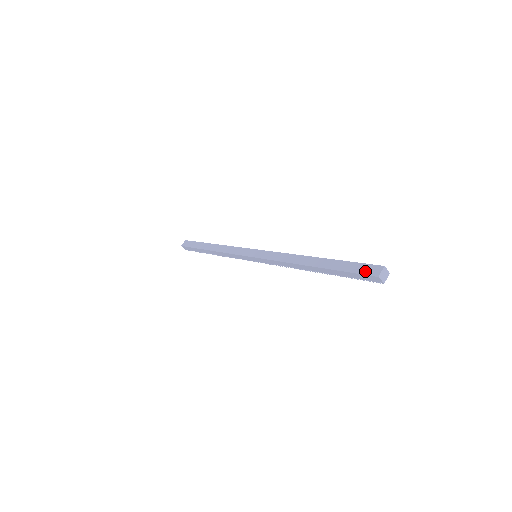
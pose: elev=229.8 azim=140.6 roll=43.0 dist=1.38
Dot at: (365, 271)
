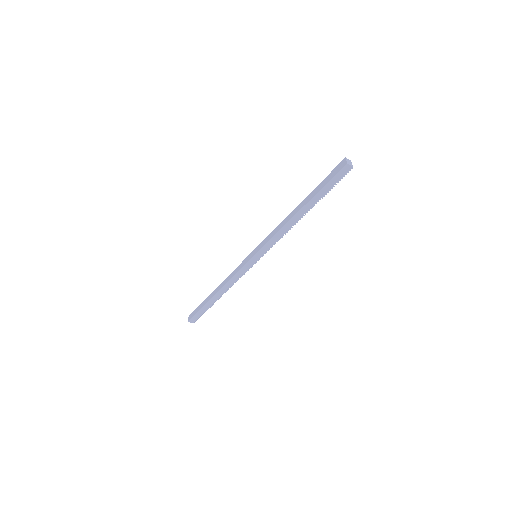
Dot at: (337, 171)
